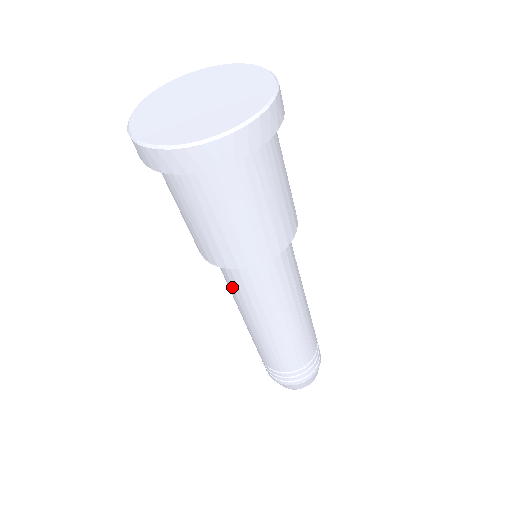
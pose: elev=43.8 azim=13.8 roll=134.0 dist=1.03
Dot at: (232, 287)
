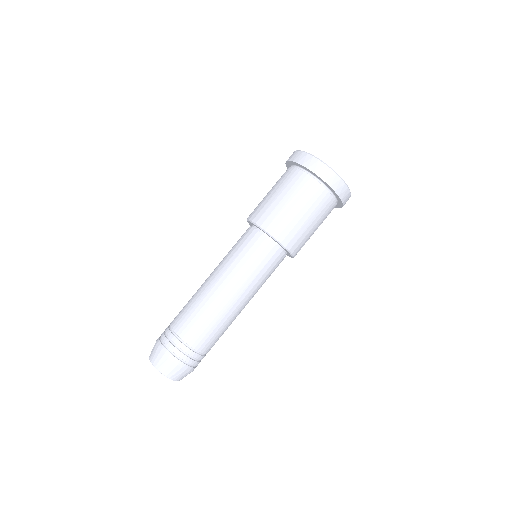
Dot at: occluded
